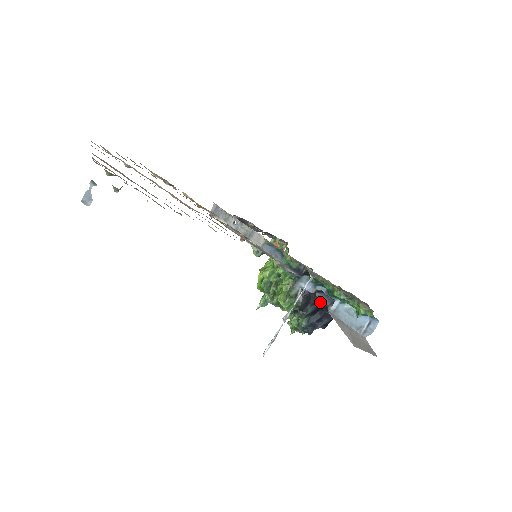
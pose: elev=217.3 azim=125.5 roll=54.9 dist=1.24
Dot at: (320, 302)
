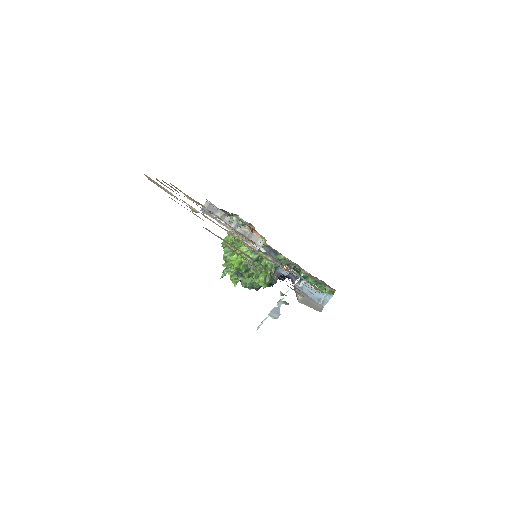
Dot at: occluded
